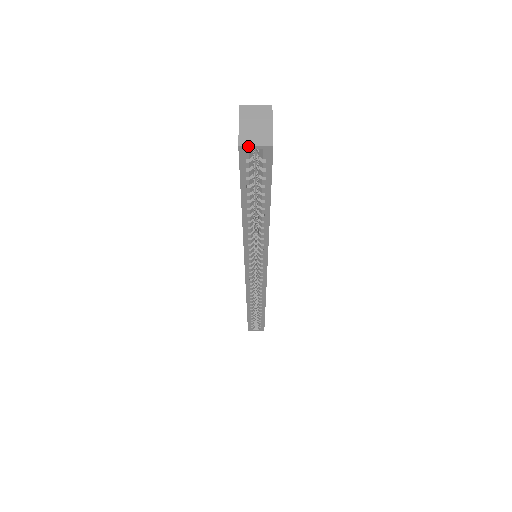
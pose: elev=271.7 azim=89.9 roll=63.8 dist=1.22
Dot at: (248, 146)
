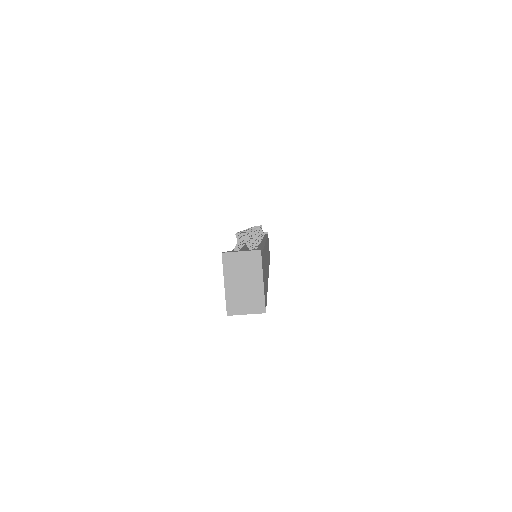
Dot at: occluded
